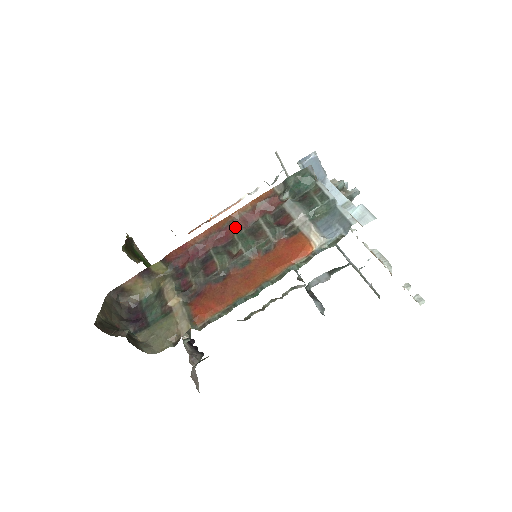
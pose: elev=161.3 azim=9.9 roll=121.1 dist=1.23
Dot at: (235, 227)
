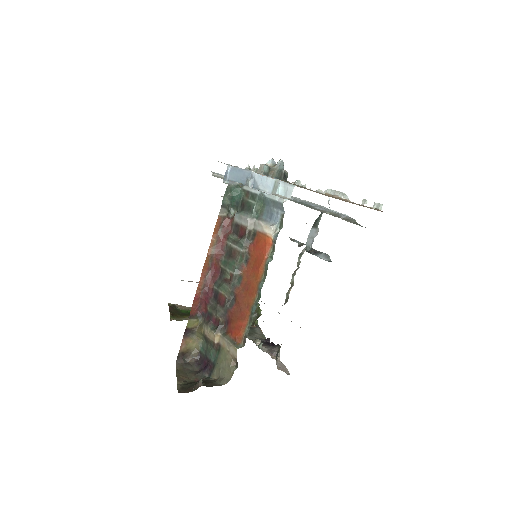
Dot at: (217, 260)
